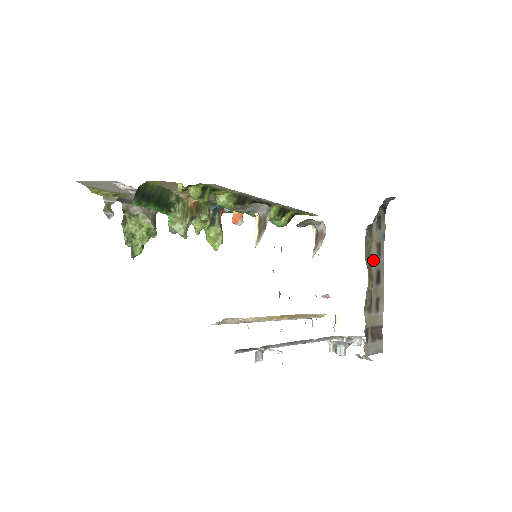
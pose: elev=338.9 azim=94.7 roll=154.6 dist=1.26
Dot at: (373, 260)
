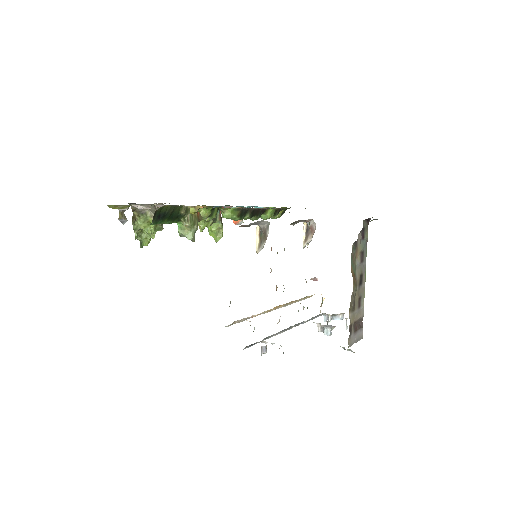
Dot at: (357, 267)
